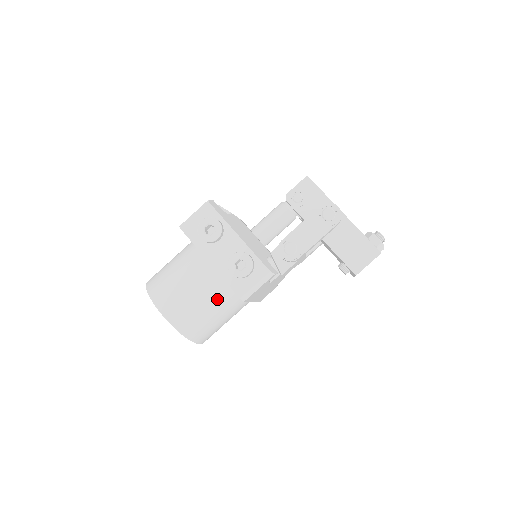
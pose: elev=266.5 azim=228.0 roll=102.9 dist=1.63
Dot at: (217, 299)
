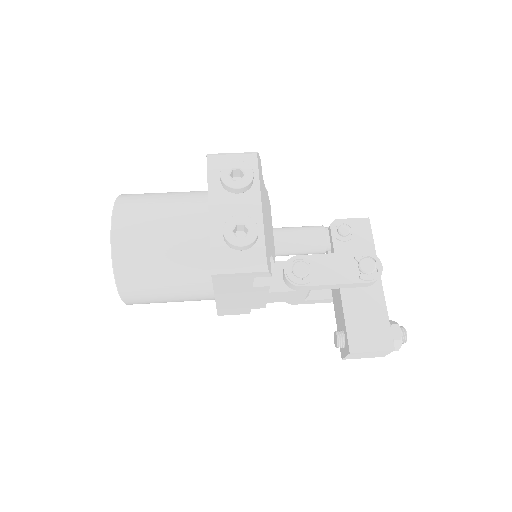
Dot at: (182, 258)
